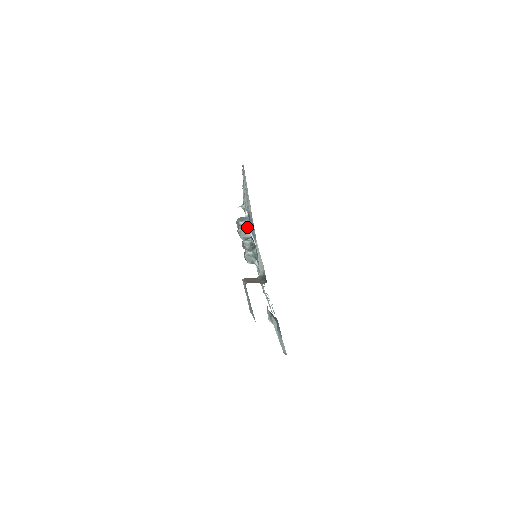
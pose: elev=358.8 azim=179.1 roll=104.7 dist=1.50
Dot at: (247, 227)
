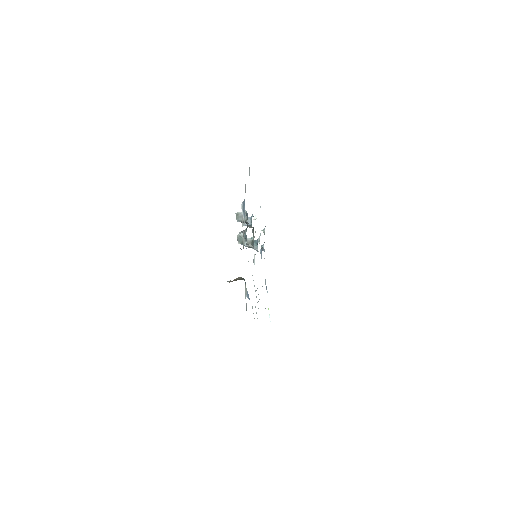
Dot at: occluded
